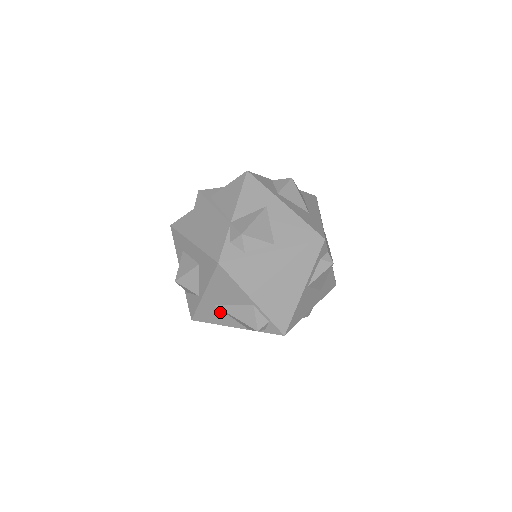
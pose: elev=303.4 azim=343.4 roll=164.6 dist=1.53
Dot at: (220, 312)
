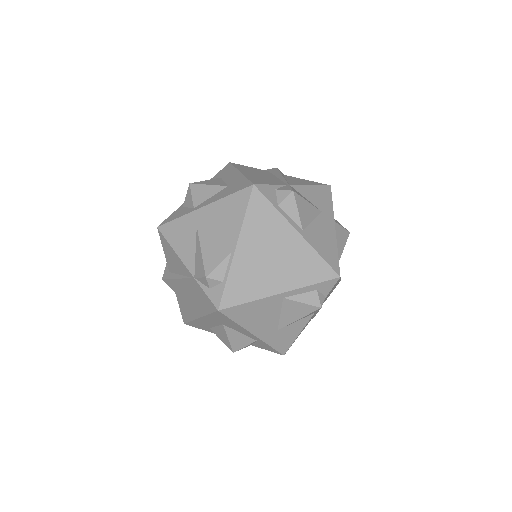
Dot at: (193, 237)
